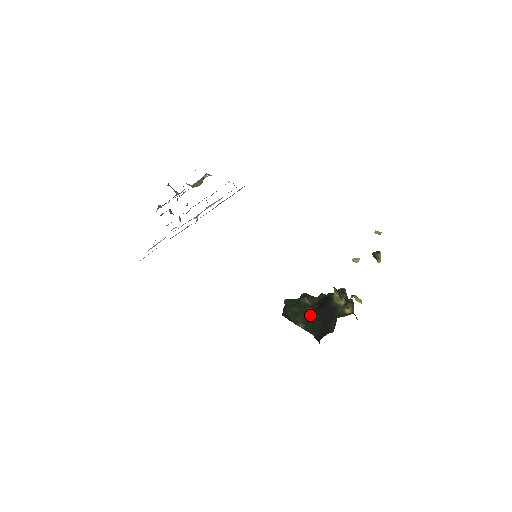
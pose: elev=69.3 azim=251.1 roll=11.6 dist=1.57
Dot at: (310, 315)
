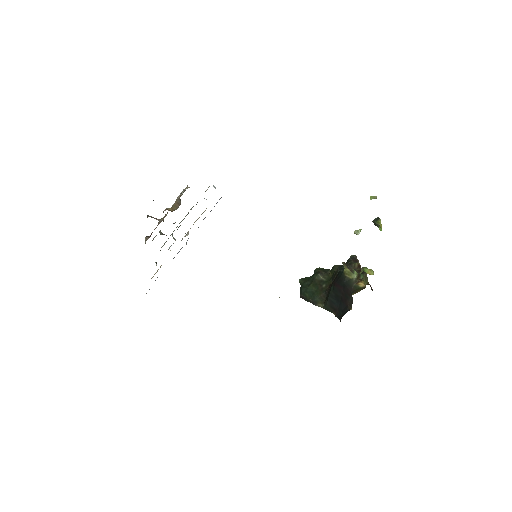
Dot at: (327, 293)
